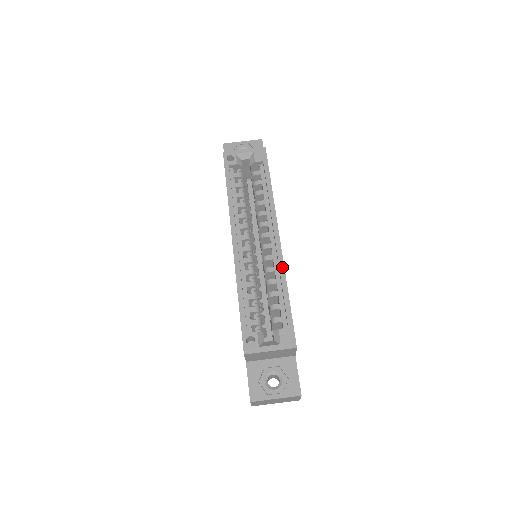
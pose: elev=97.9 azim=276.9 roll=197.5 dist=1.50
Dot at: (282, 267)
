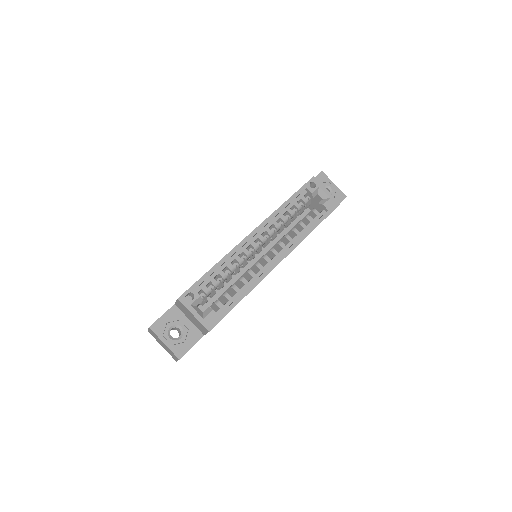
Dot at: (259, 280)
